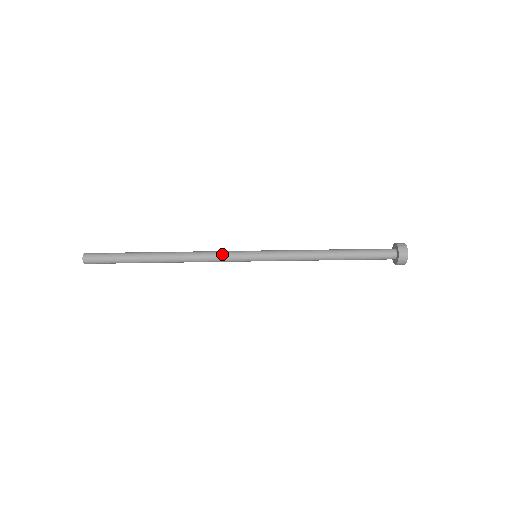
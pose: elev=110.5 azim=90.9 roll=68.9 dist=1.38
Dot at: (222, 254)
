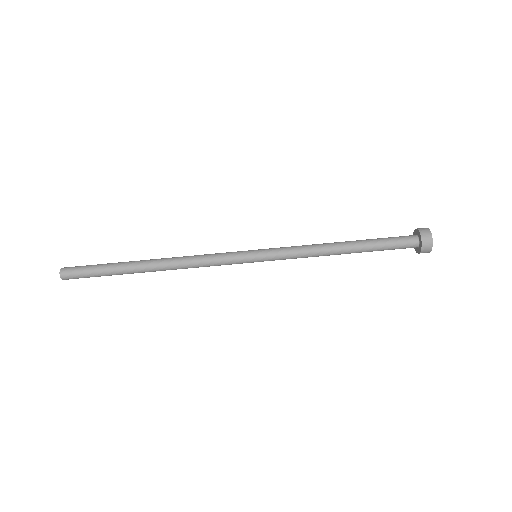
Dot at: (217, 259)
